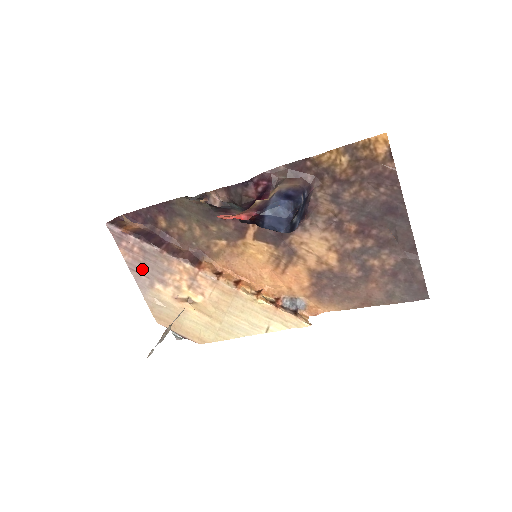
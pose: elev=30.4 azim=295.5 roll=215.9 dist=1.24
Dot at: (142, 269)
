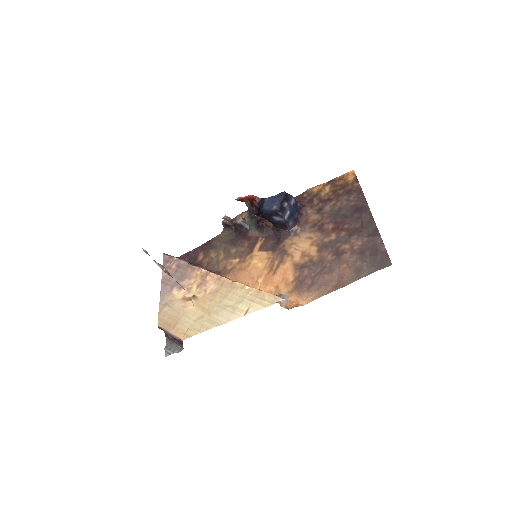
Dot at: (170, 280)
